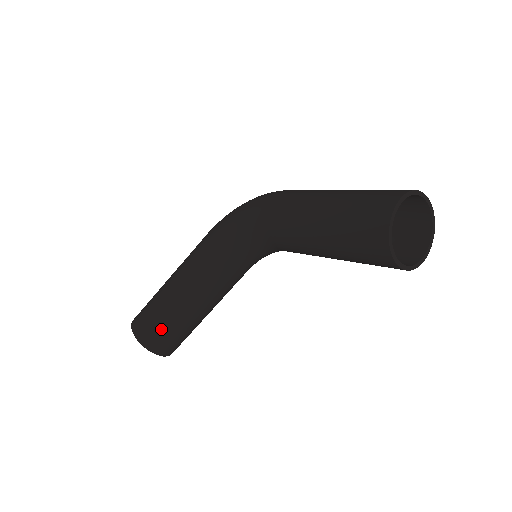
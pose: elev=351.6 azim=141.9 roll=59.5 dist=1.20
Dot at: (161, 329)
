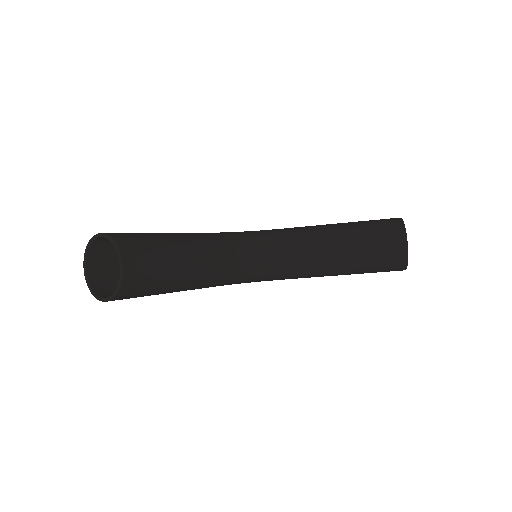
Dot at: (147, 245)
